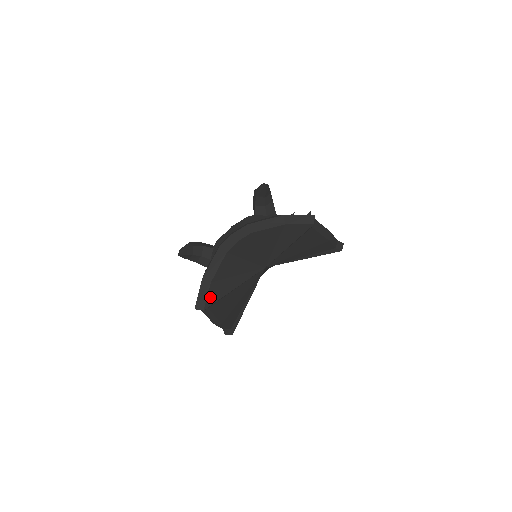
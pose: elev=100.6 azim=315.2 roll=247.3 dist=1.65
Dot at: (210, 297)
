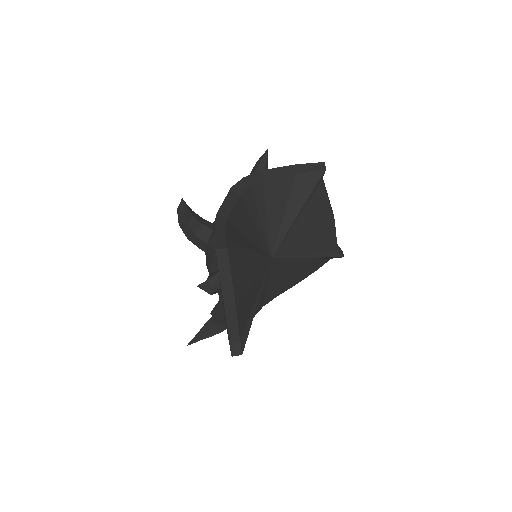
Dot at: (229, 233)
